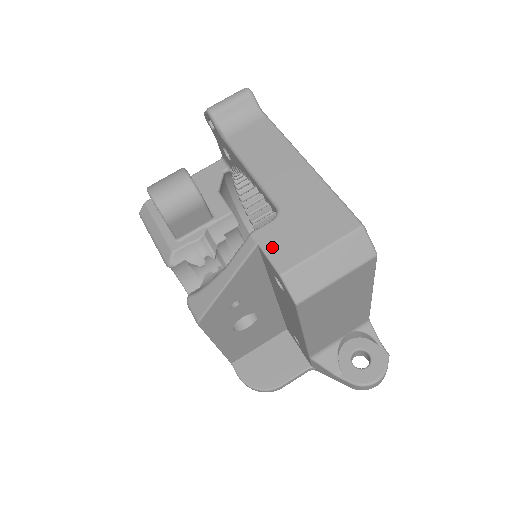
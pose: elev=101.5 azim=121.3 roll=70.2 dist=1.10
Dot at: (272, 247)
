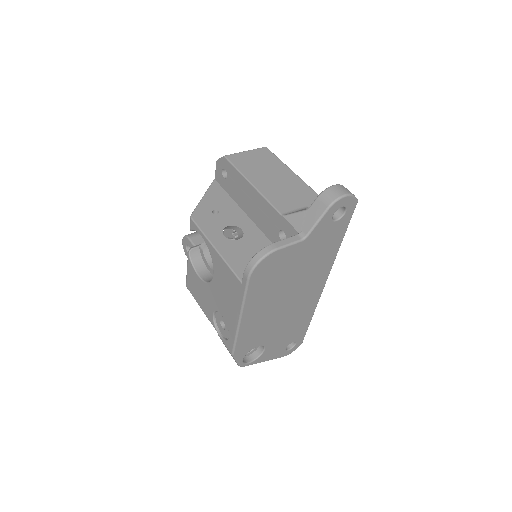
Dot at: occluded
